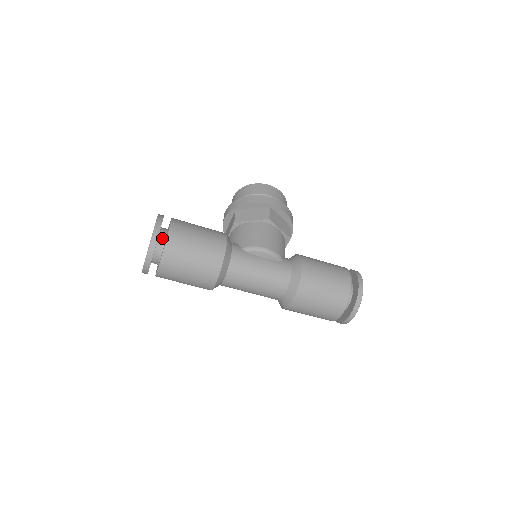
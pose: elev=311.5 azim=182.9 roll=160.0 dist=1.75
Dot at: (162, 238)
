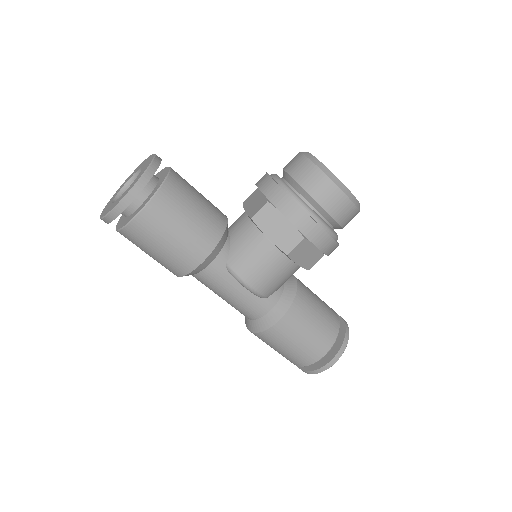
Dot at: (132, 206)
